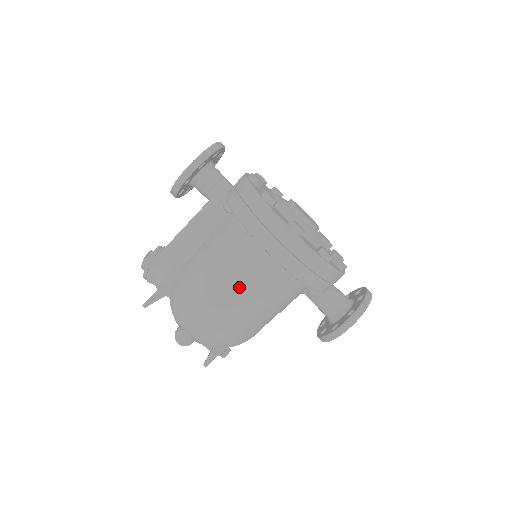
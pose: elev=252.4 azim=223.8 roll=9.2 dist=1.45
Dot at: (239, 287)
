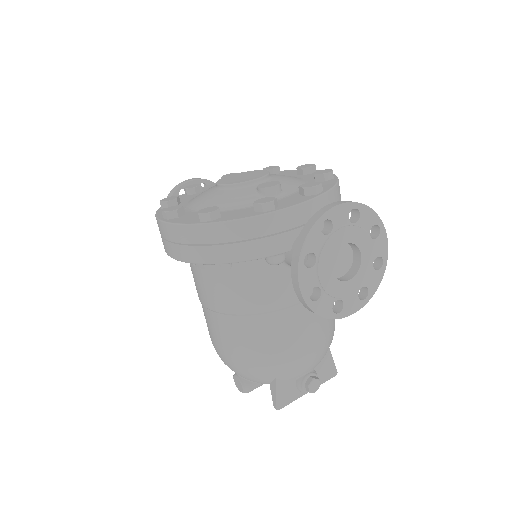
Dot at: (206, 306)
